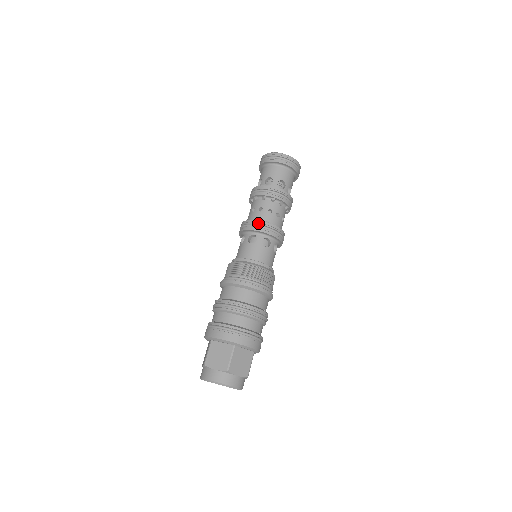
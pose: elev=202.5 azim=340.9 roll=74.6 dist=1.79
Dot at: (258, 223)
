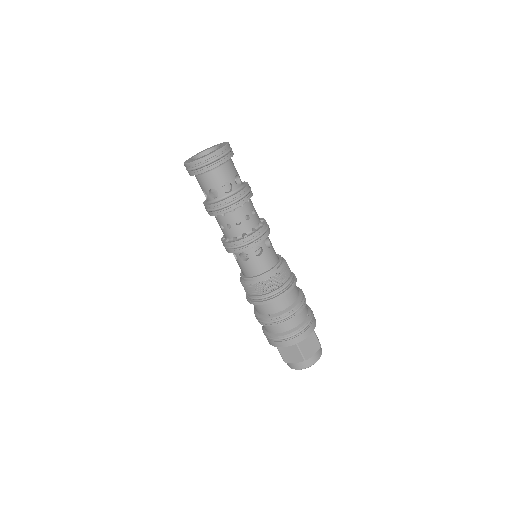
Dot at: (238, 244)
